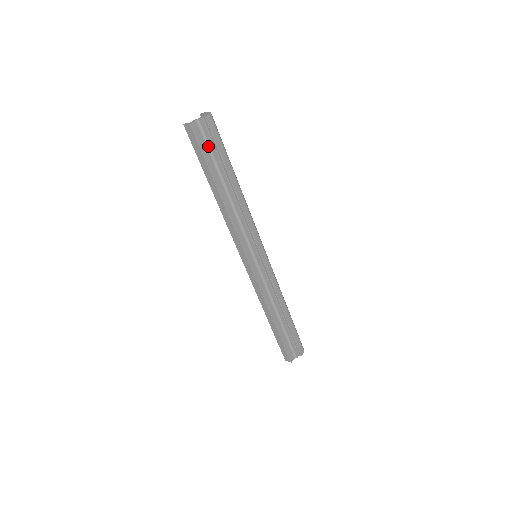
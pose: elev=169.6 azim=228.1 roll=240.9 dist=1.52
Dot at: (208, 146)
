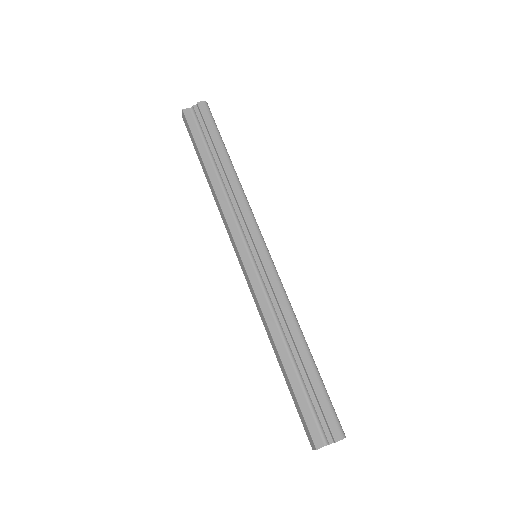
Dot at: (200, 130)
